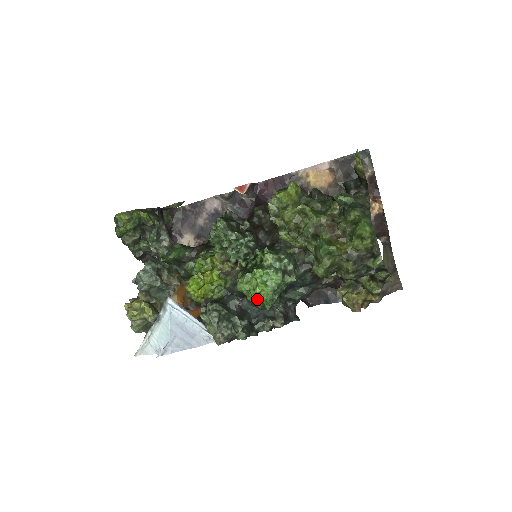
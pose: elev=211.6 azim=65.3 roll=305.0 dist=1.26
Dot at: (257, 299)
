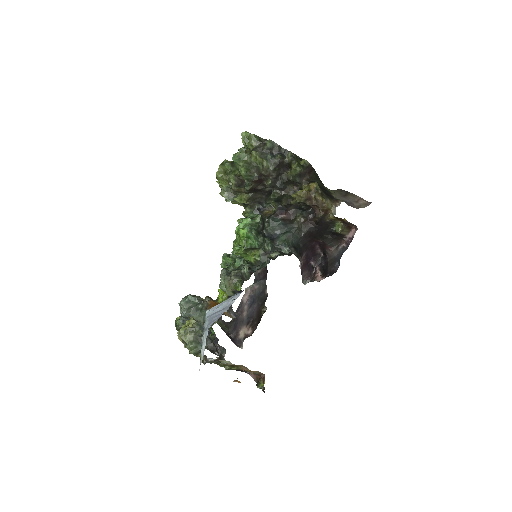
Dot at: (246, 245)
